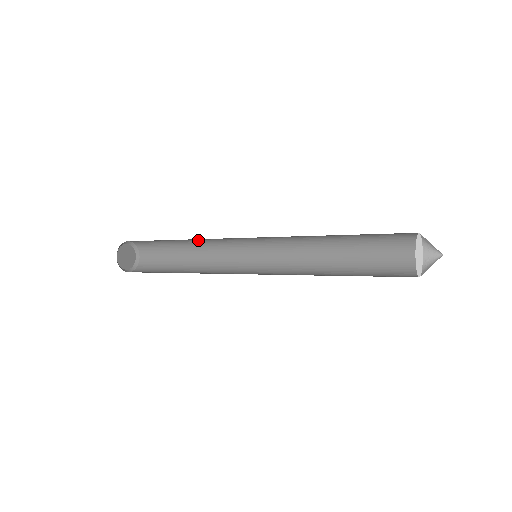
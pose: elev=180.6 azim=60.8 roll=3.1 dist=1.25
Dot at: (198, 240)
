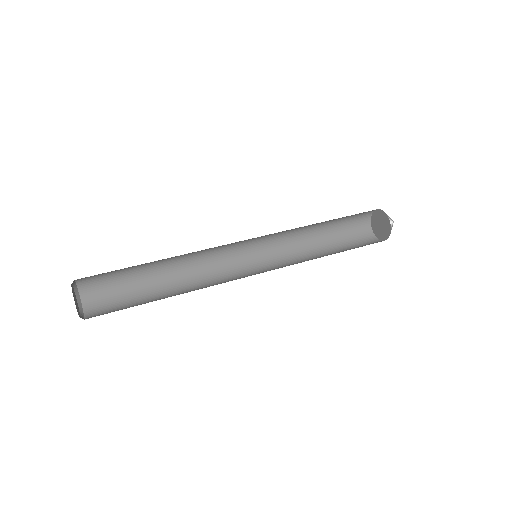
Dot at: (179, 258)
